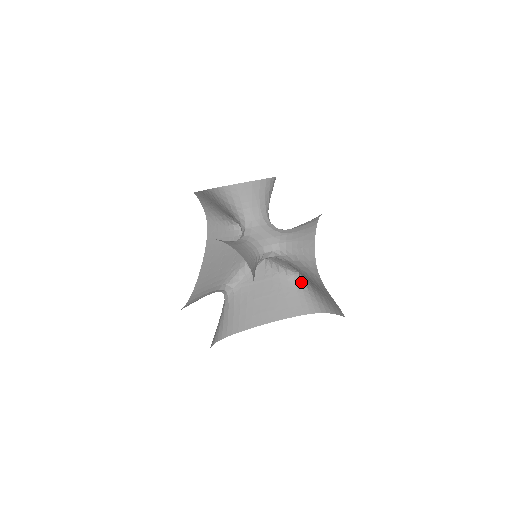
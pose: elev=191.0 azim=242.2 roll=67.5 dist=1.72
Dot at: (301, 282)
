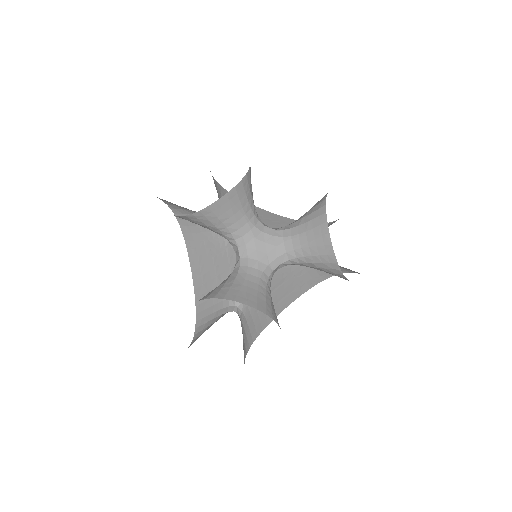
Dot at: occluded
